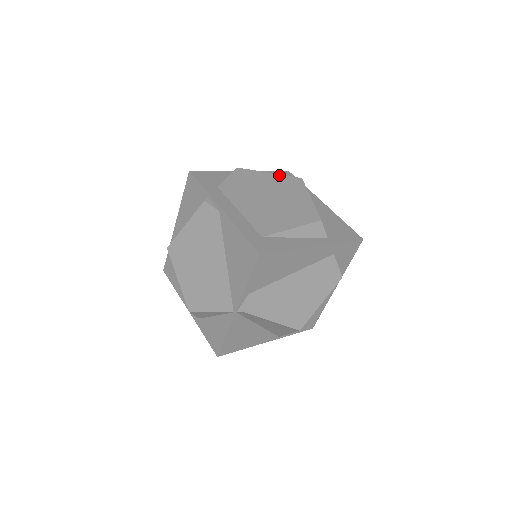
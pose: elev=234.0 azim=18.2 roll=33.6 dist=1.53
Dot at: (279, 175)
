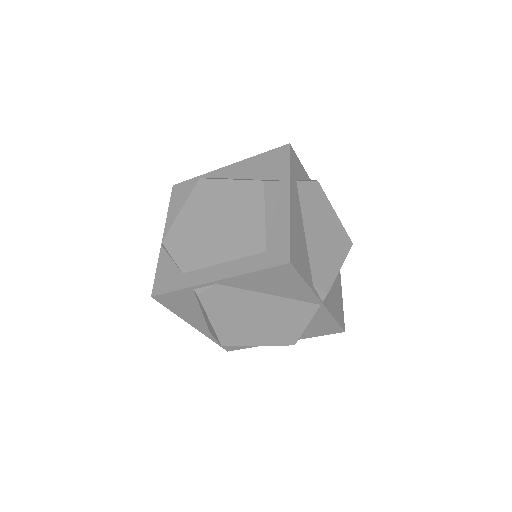
Dot at: (187, 201)
